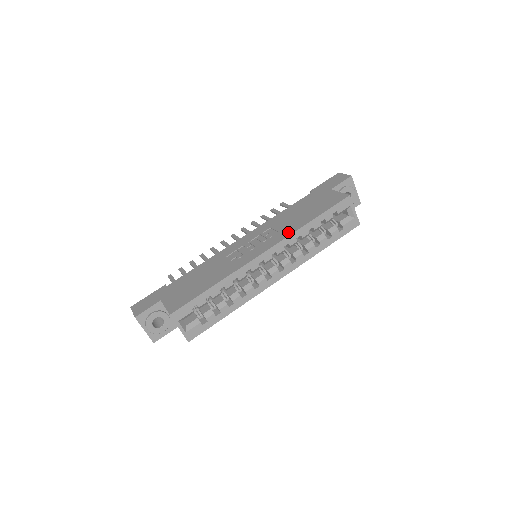
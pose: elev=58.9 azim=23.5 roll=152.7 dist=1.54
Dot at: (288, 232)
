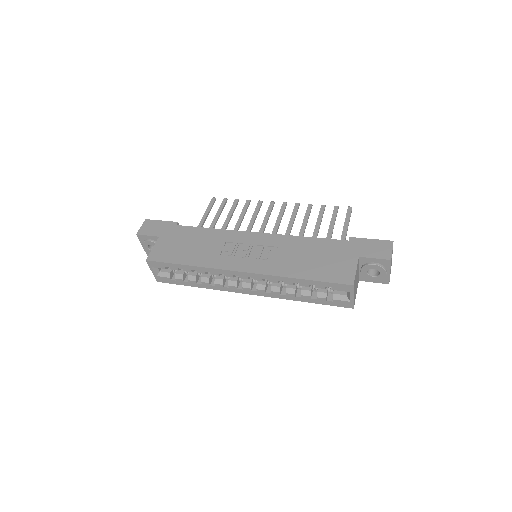
Dot at: (275, 270)
